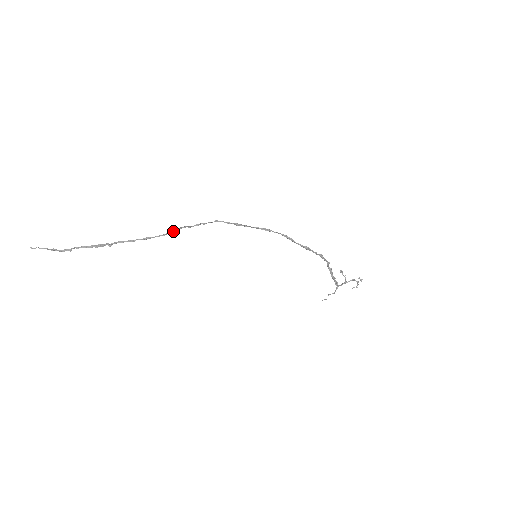
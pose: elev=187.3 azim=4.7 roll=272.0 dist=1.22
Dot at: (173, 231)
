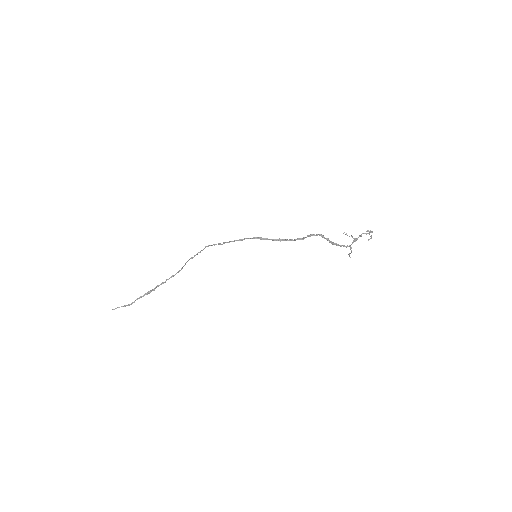
Dot at: occluded
